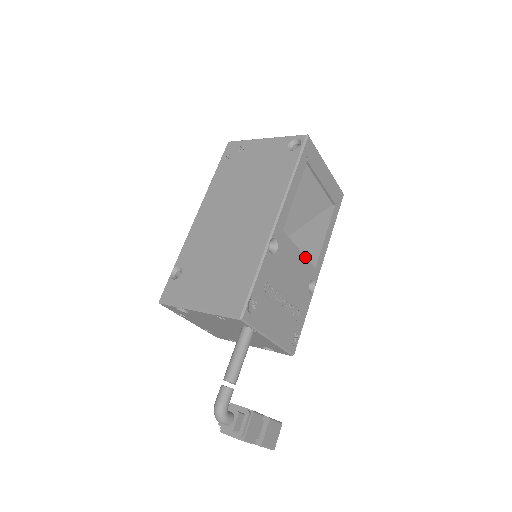
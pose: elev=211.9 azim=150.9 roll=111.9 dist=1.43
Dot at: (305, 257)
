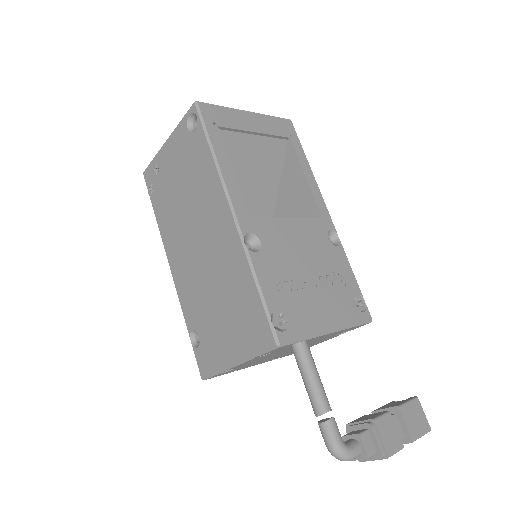
Dot at: (300, 218)
